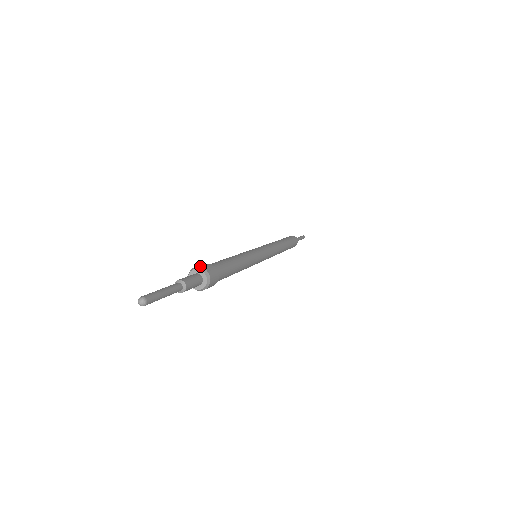
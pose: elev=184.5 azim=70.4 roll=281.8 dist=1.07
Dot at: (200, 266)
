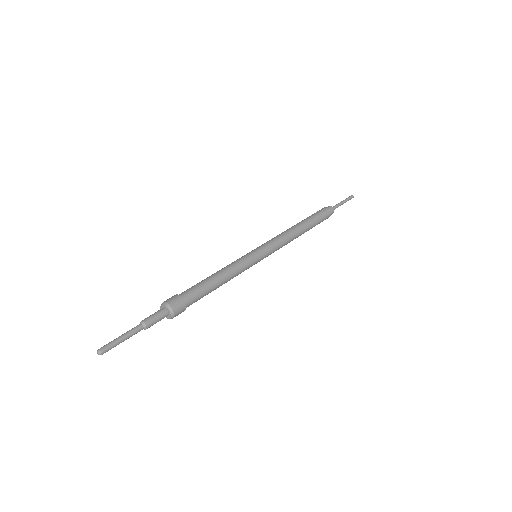
Dot at: (162, 303)
